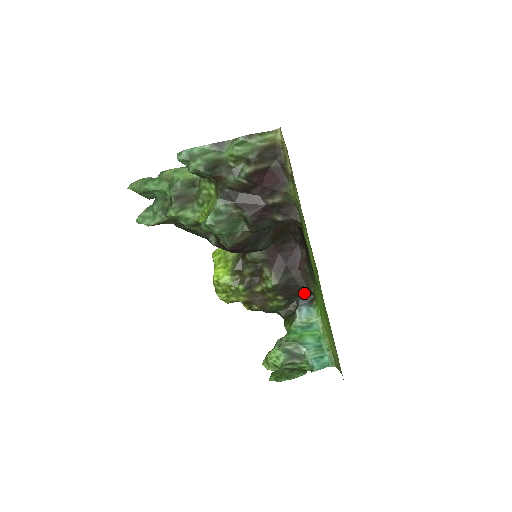
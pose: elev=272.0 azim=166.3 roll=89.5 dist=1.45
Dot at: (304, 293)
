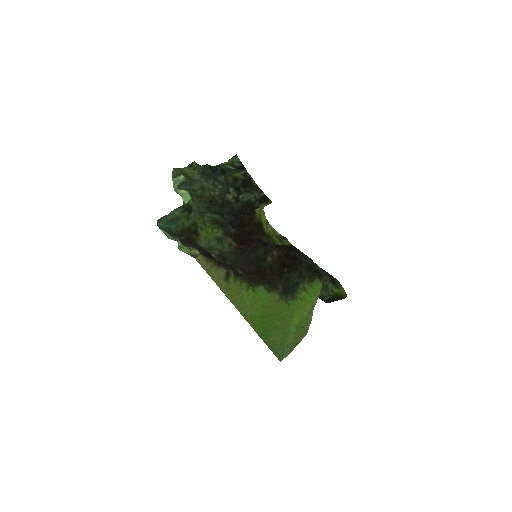
Dot at: (315, 270)
